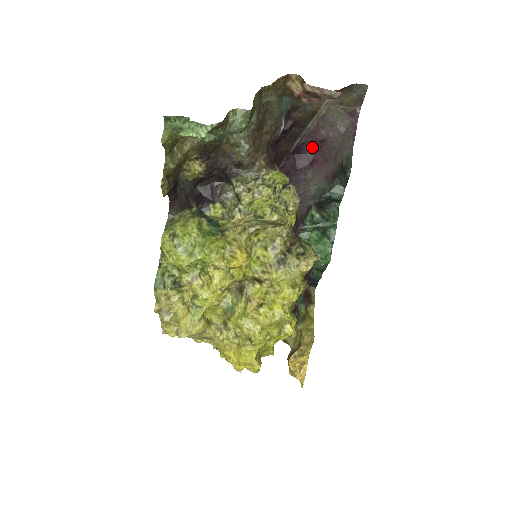
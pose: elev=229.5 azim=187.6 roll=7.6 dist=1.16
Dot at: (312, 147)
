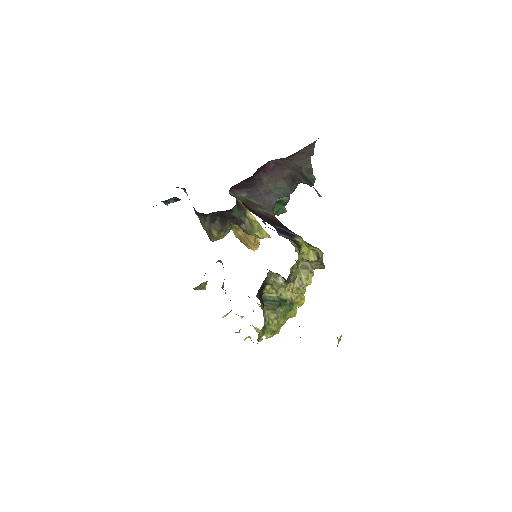
Dot at: occluded
